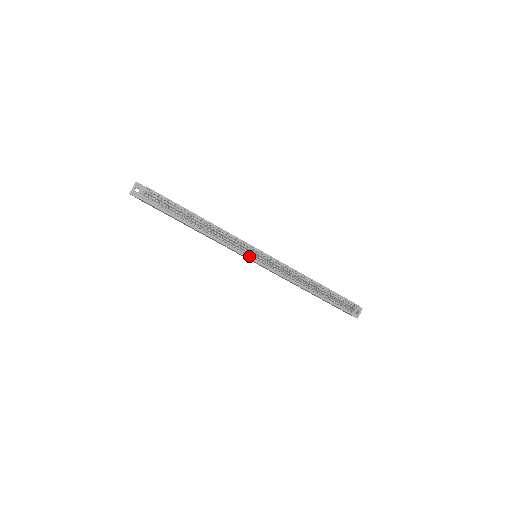
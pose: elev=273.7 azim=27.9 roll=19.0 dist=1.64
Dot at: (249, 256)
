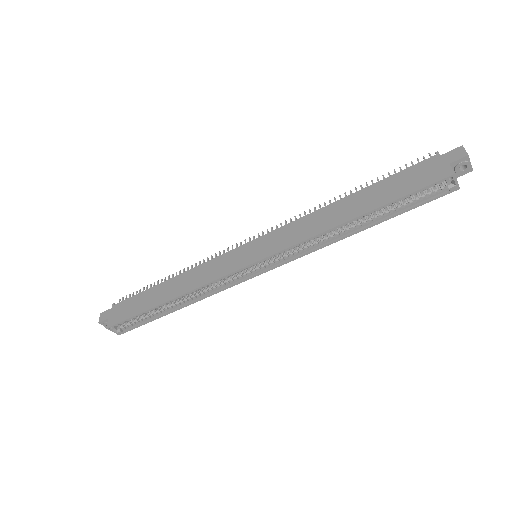
Dot at: (248, 275)
